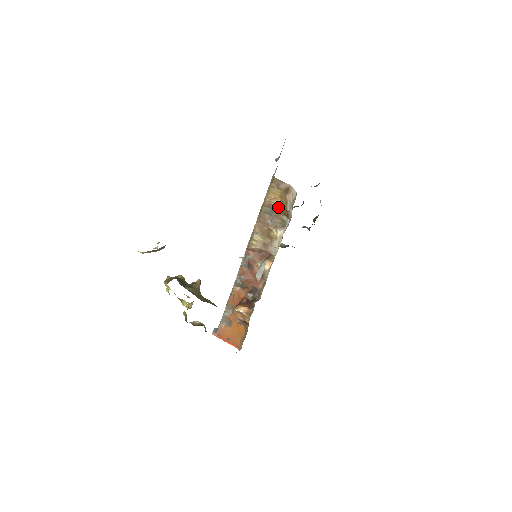
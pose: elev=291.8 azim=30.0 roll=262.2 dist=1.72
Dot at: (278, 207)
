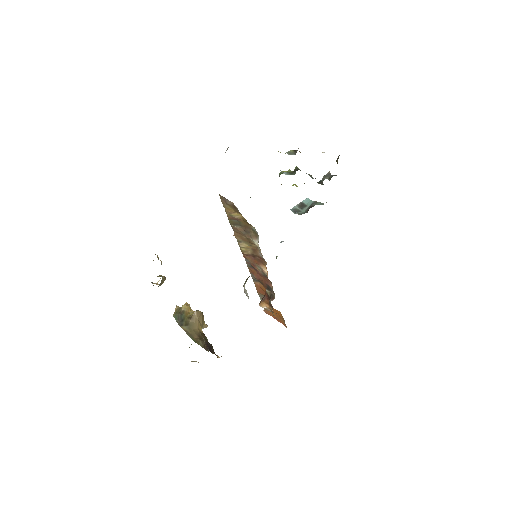
Dot at: (241, 218)
